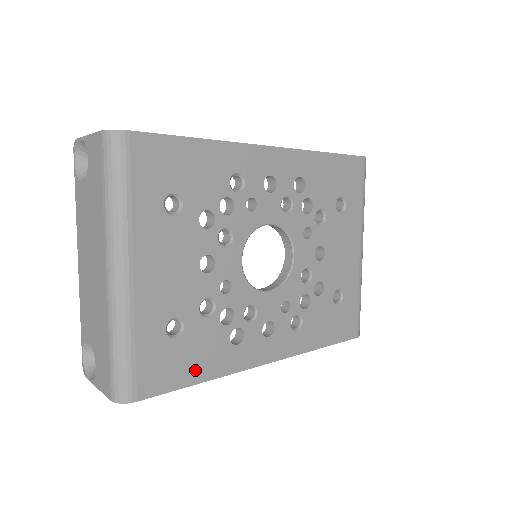
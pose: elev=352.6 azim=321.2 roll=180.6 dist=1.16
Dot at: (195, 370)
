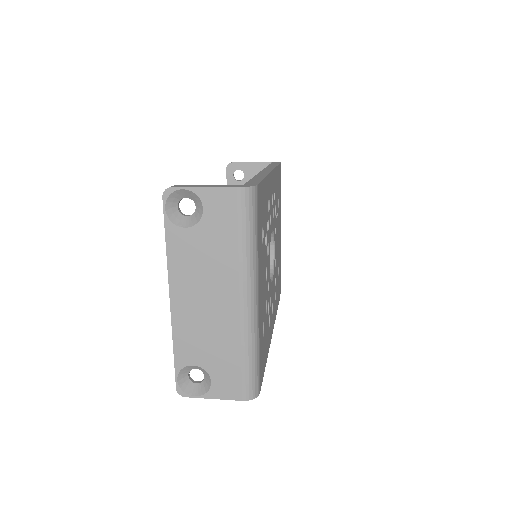
Dot at: (265, 355)
